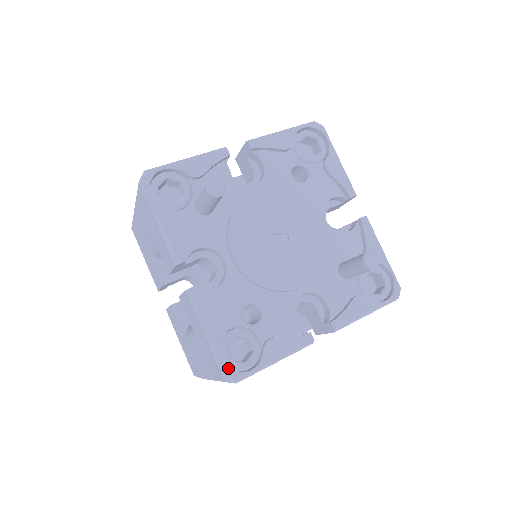
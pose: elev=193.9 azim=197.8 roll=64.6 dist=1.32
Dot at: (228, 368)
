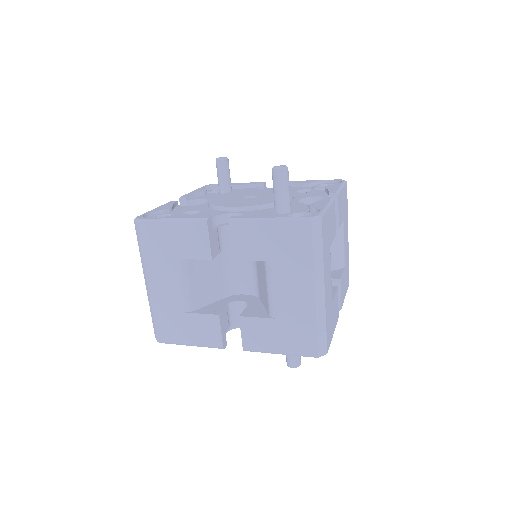
Dot at: (142, 216)
